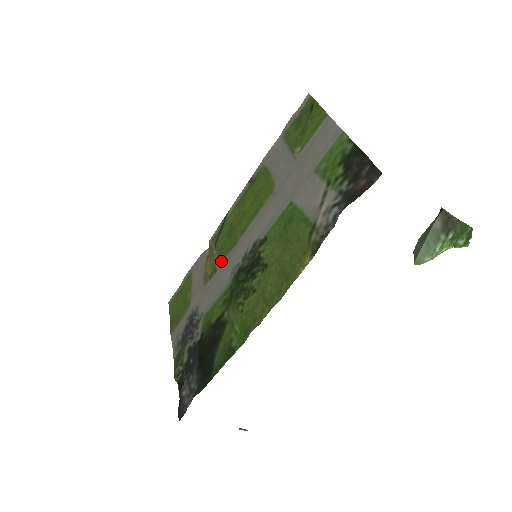
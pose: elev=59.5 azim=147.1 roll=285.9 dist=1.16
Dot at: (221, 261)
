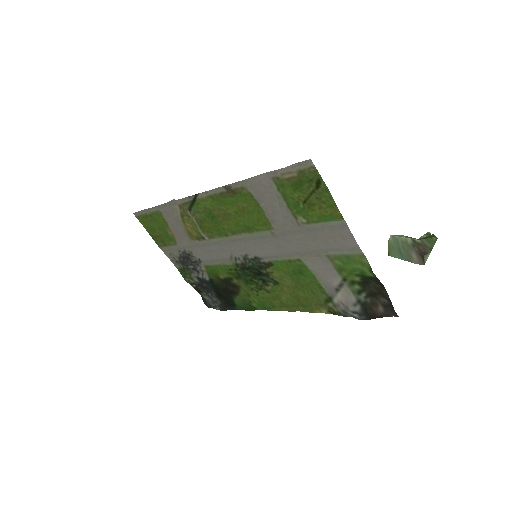
Dot at: (209, 237)
